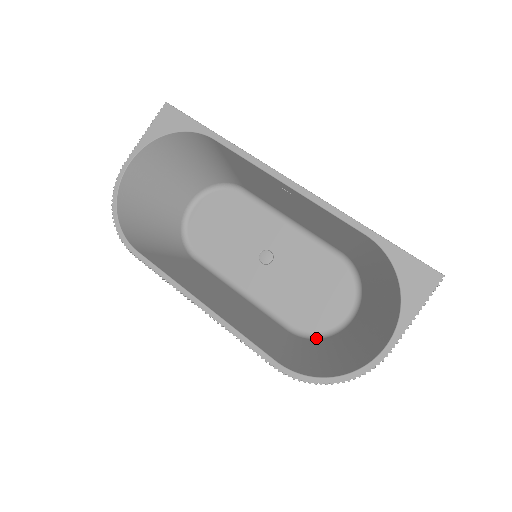
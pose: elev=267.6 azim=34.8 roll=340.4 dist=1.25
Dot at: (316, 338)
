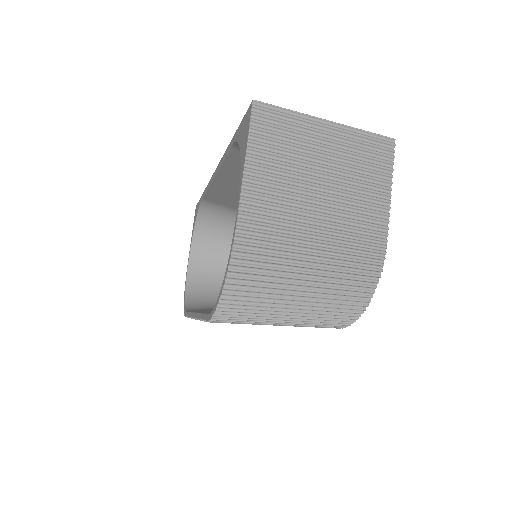
Dot at: occluded
